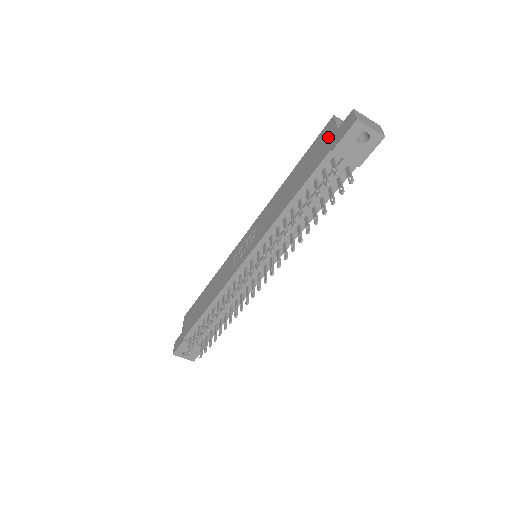
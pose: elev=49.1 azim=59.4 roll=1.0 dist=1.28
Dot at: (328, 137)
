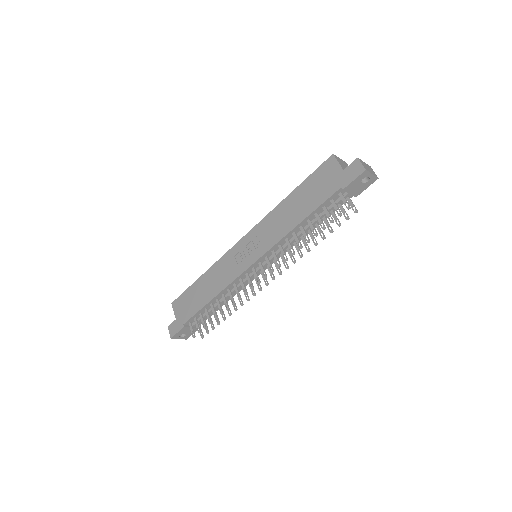
Dot at: (333, 174)
